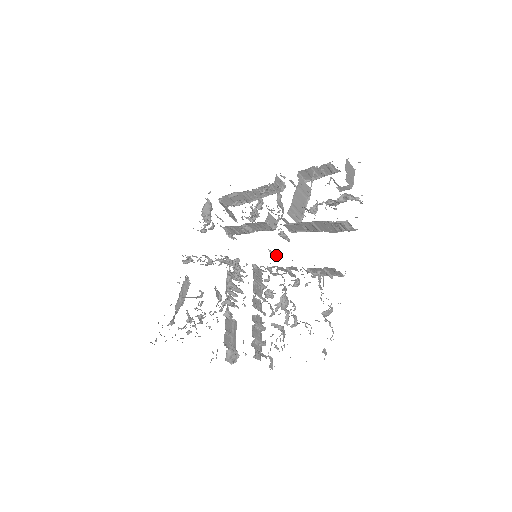
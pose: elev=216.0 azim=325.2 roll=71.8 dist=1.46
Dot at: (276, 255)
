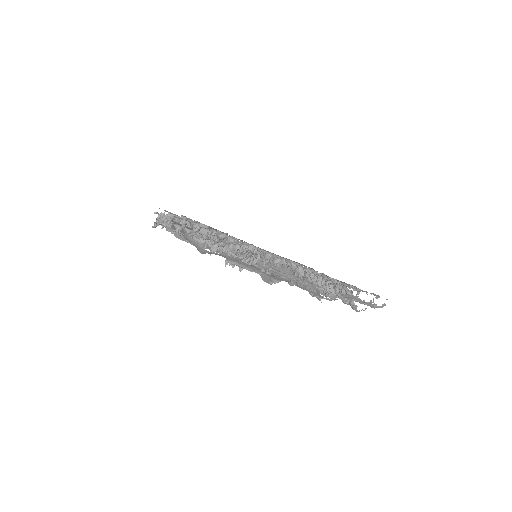
Dot at: occluded
